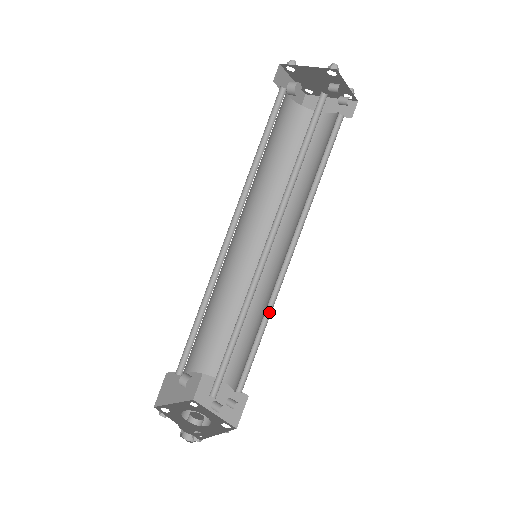
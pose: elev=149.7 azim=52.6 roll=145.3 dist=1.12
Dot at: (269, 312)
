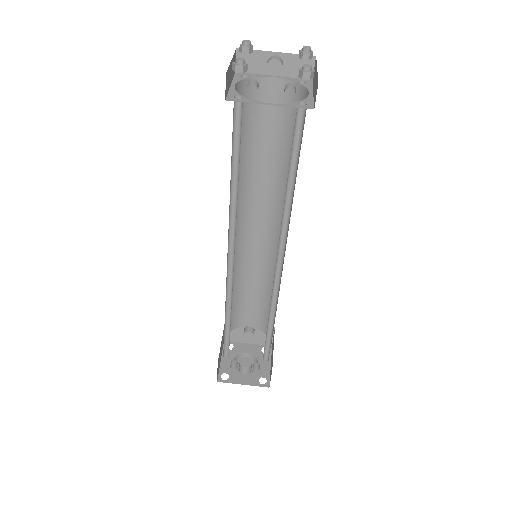
Dot at: occluded
